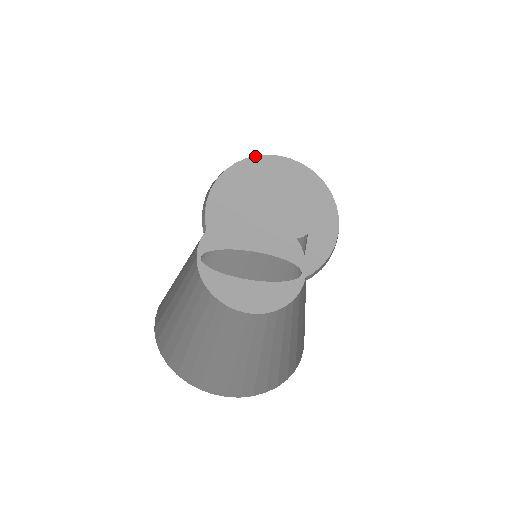
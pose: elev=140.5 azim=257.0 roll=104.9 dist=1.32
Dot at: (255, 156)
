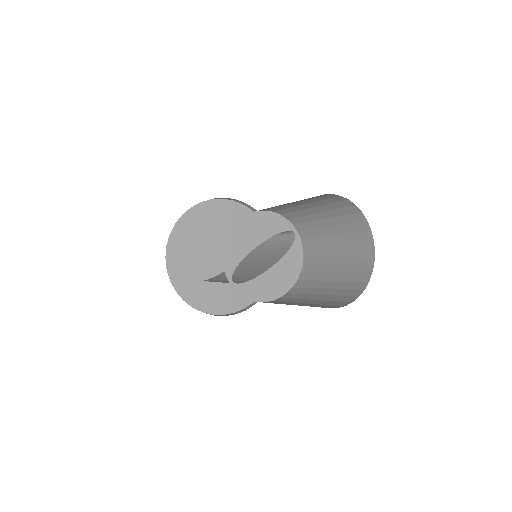
Dot at: (179, 218)
